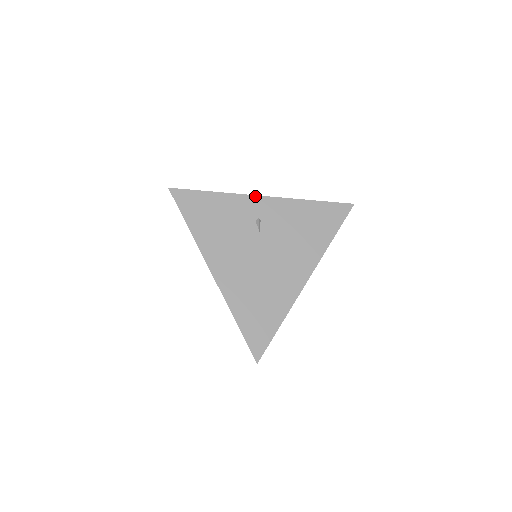
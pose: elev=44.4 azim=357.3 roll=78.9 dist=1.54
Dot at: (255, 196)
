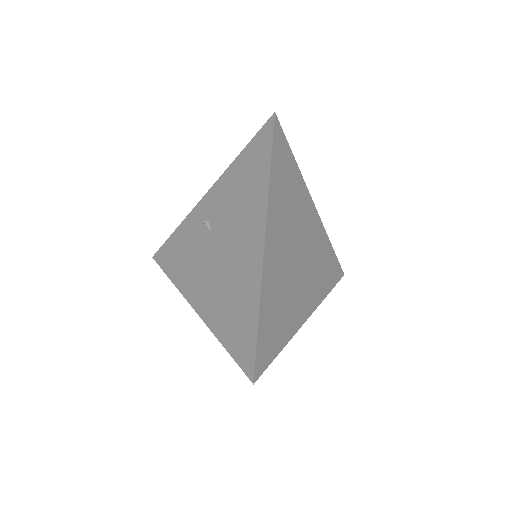
Dot at: (199, 203)
